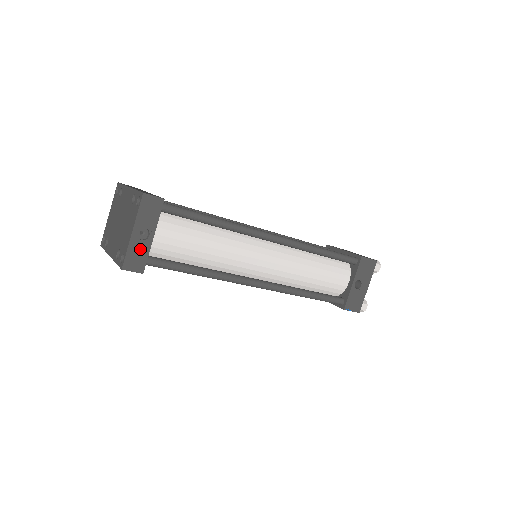
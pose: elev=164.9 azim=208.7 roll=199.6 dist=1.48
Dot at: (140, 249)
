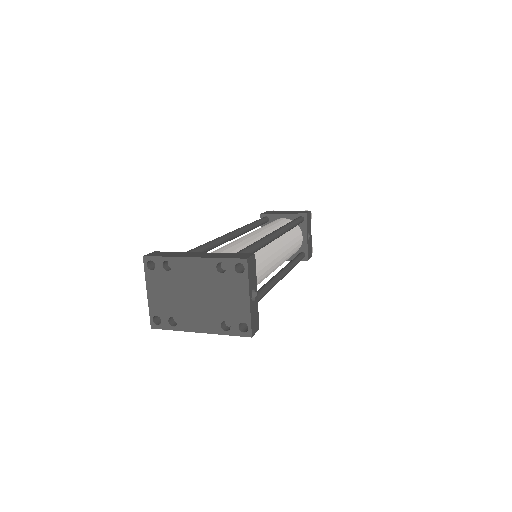
Dot at: (255, 310)
